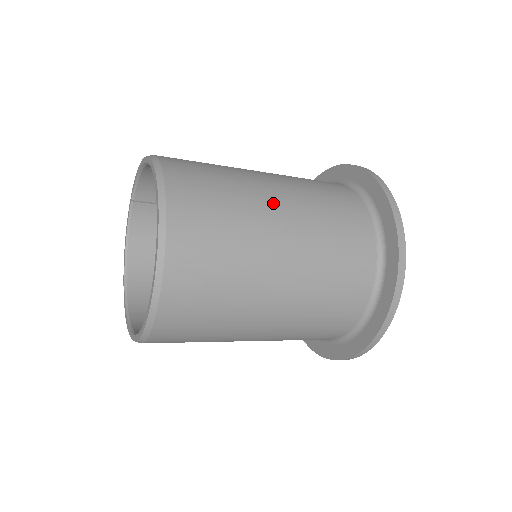
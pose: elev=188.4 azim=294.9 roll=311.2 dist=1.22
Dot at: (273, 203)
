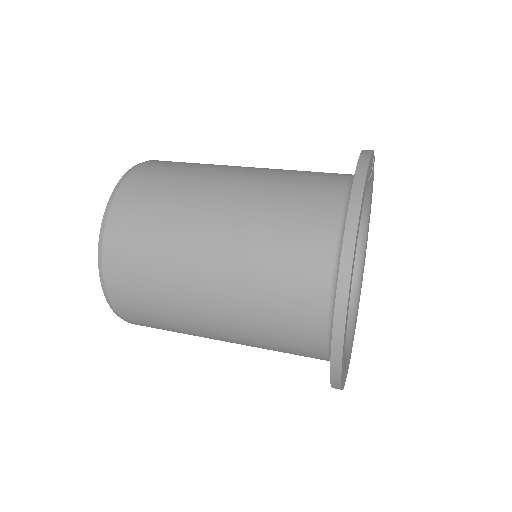
Dot at: (201, 282)
